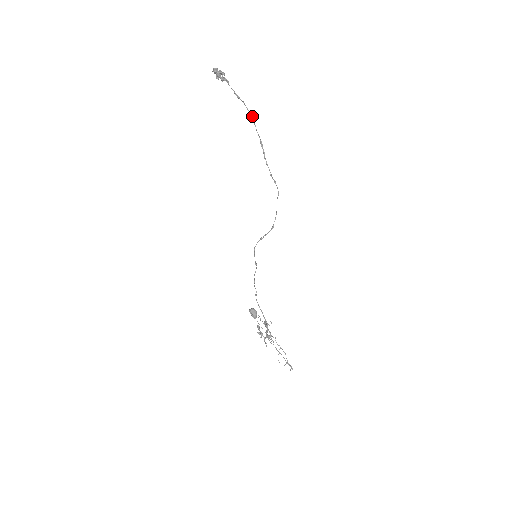
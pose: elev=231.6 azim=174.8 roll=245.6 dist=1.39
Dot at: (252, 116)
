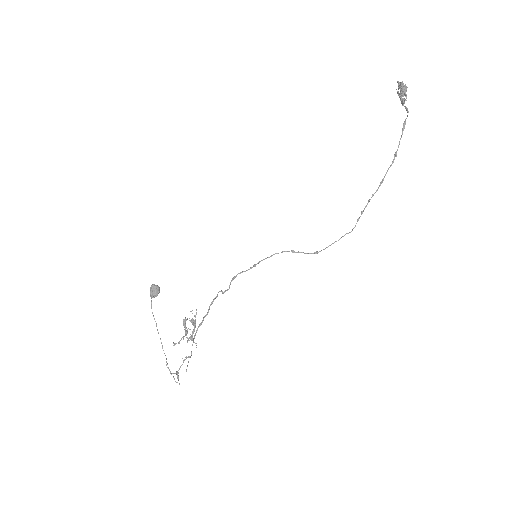
Dot at: occluded
